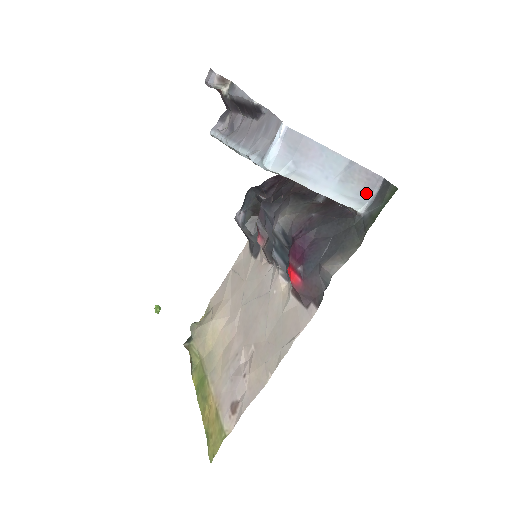
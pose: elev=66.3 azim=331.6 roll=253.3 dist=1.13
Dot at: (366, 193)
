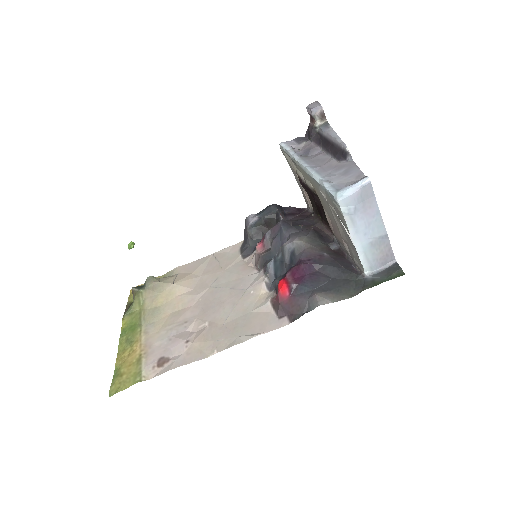
Dot at: (379, 263)
